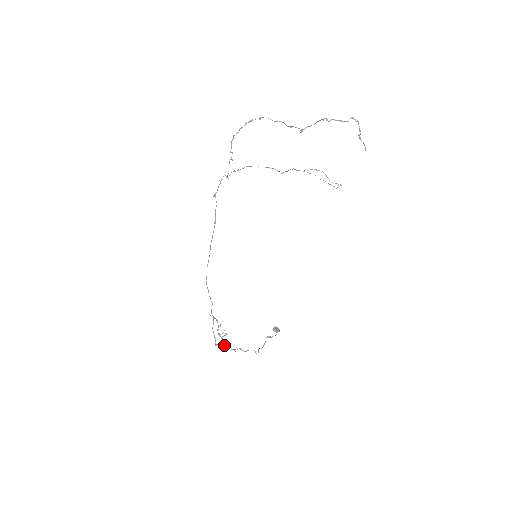
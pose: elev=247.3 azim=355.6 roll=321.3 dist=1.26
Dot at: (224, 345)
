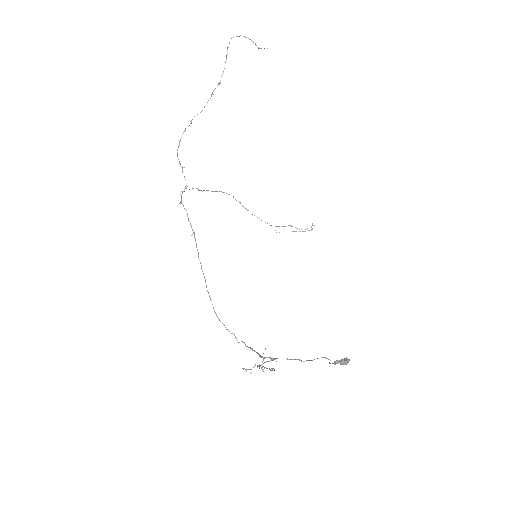
Dot at: (273, 358)
